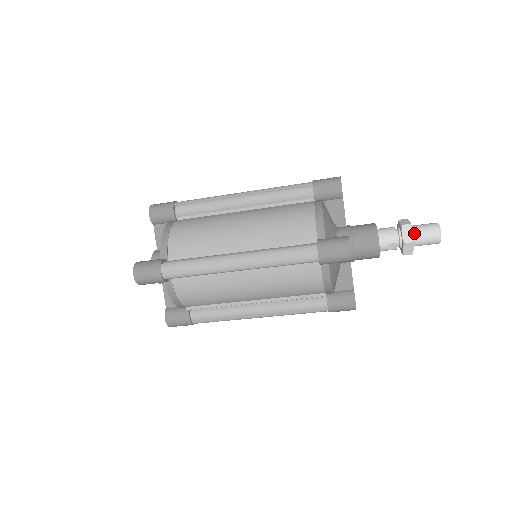
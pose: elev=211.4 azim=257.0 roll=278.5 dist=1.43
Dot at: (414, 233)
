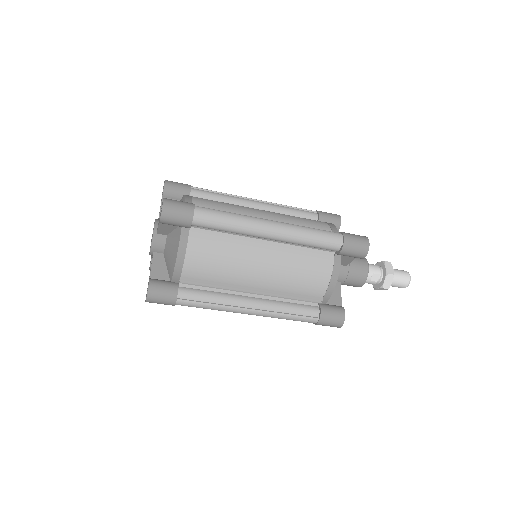
Dot at: occluded
